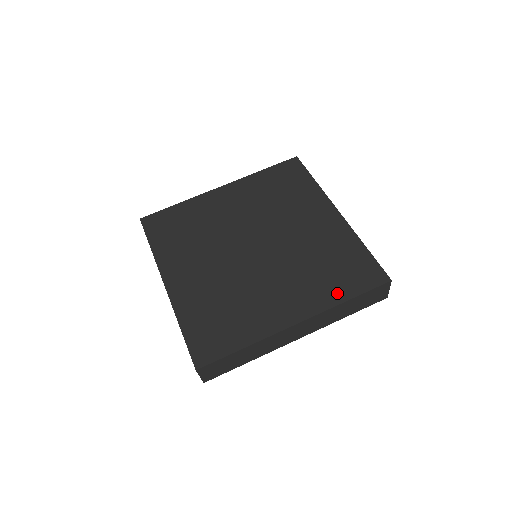
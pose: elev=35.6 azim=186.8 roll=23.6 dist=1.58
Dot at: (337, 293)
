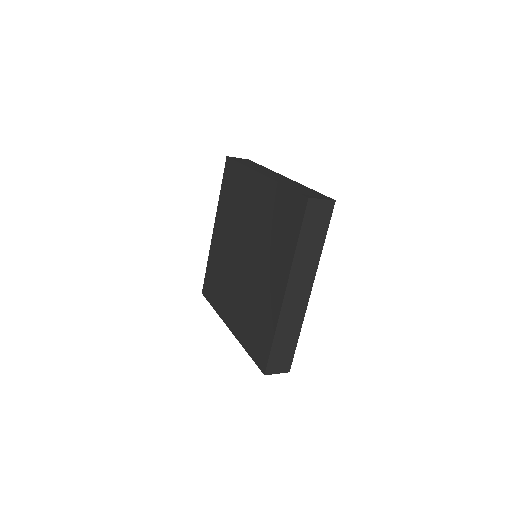
Dot at: (290, 245)
